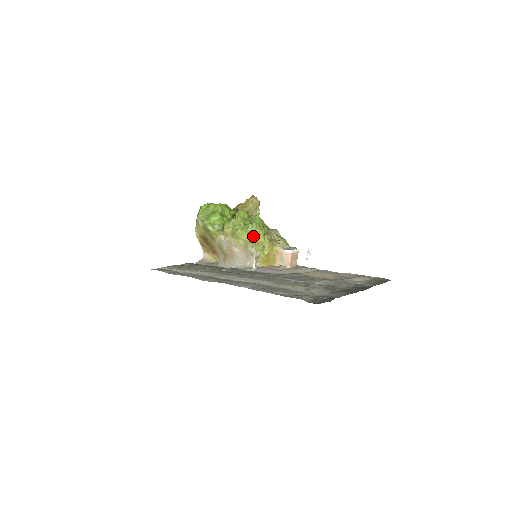
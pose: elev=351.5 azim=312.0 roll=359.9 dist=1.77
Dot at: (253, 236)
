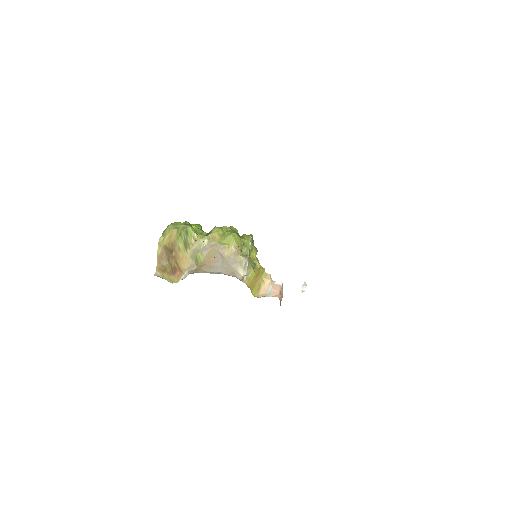
Dot at: (248, 246)
